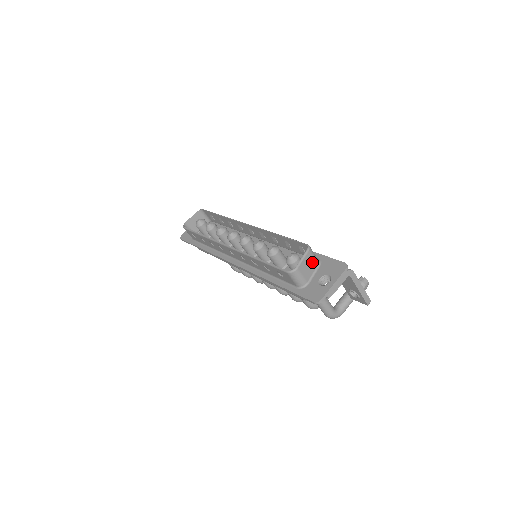
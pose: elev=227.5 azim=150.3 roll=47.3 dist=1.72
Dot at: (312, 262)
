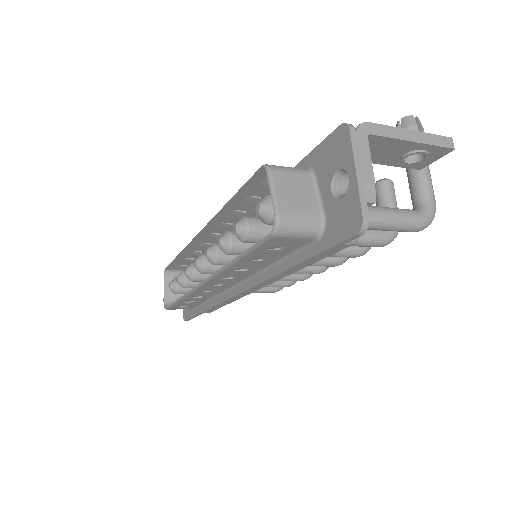
Dot at: (296, 182)
